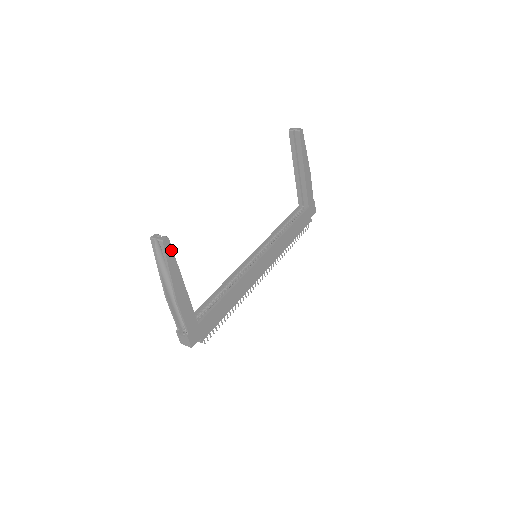
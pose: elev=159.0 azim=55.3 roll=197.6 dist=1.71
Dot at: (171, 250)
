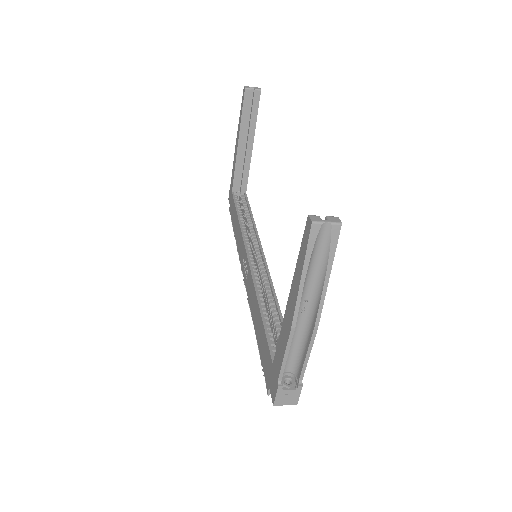
Dot at: occluded
